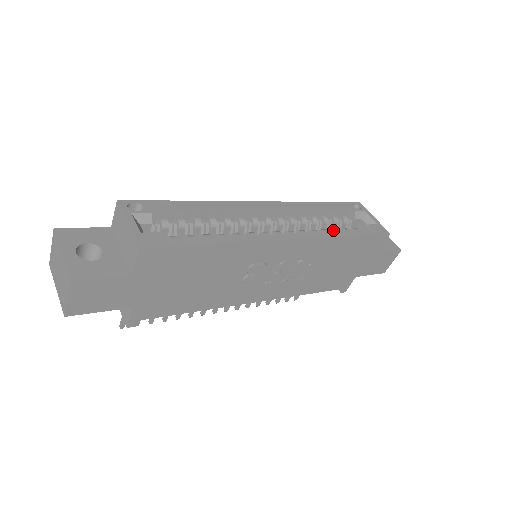
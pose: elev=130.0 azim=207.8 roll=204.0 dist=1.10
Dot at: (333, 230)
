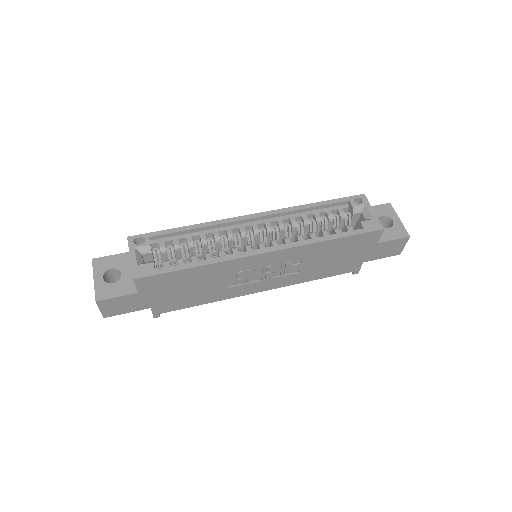
Dot at: (321, 232)
